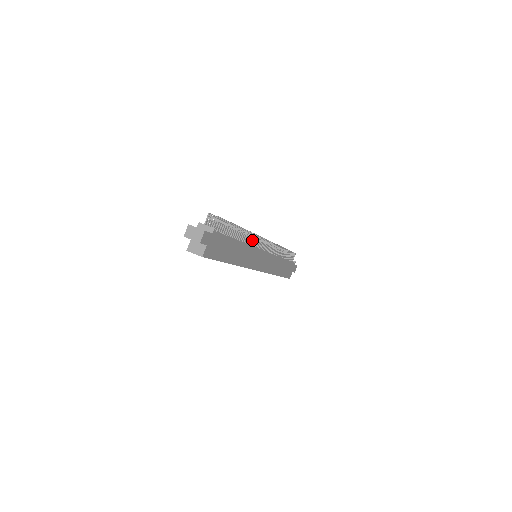
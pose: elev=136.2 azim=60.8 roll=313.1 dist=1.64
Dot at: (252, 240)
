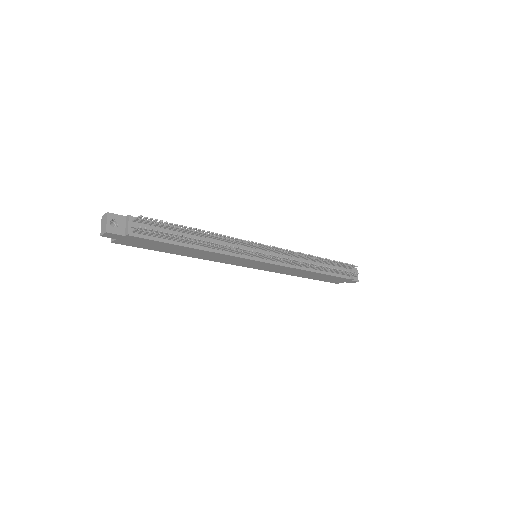
Dot at: (233, 250)
